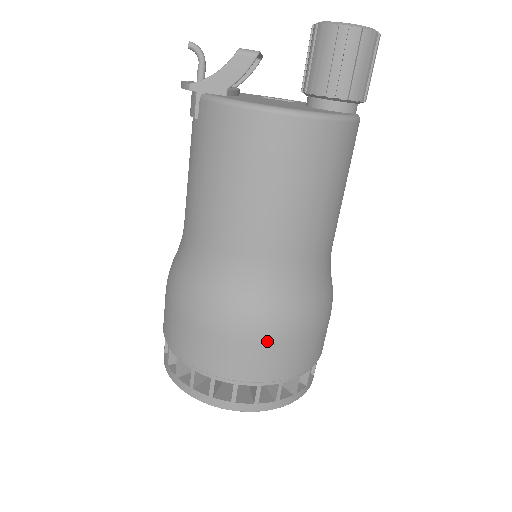
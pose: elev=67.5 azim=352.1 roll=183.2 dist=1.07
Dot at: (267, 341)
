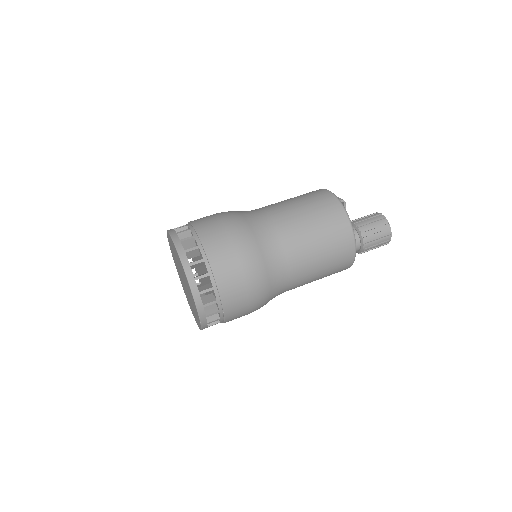
Dot at: (225, 225)
